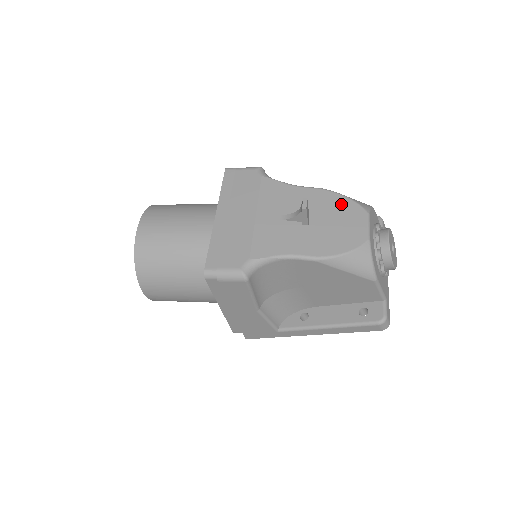
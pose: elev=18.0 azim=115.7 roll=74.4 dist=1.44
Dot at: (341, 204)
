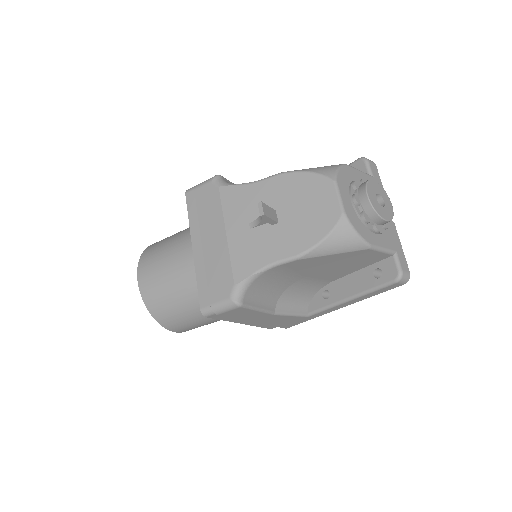
Dot at: (304, 183)
